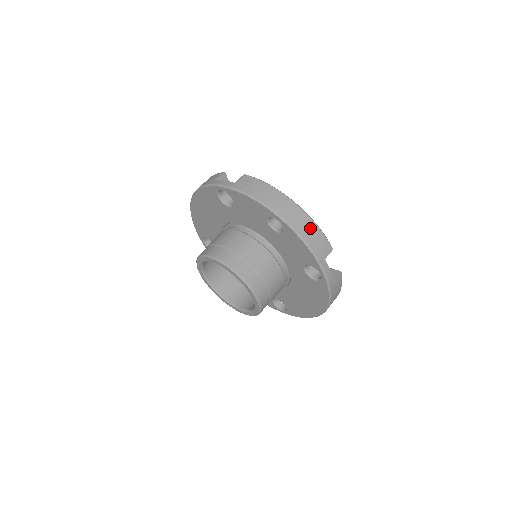
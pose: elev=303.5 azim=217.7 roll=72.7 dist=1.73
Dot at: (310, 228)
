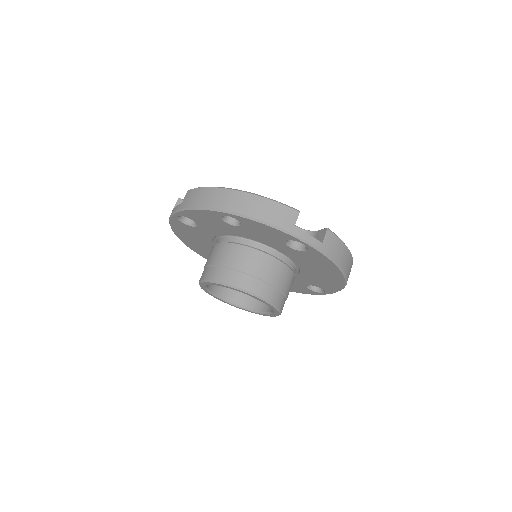
Dot at: (261, 205)
